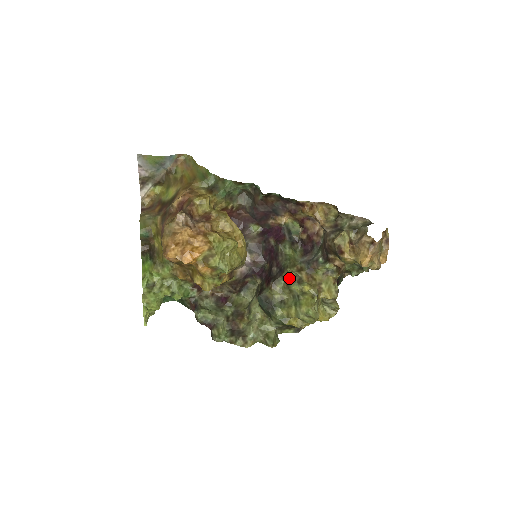
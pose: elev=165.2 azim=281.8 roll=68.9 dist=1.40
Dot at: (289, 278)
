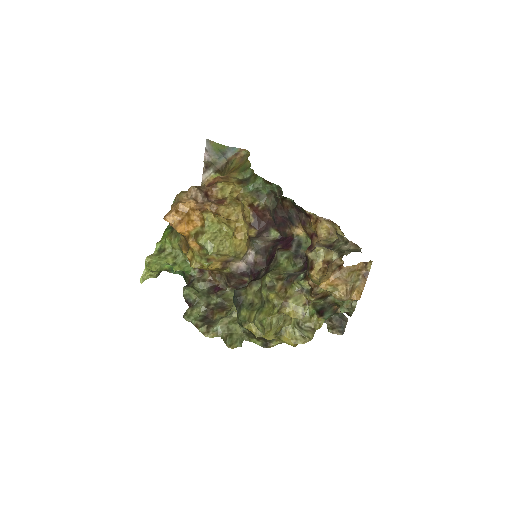
Dot at: (264, 282)
